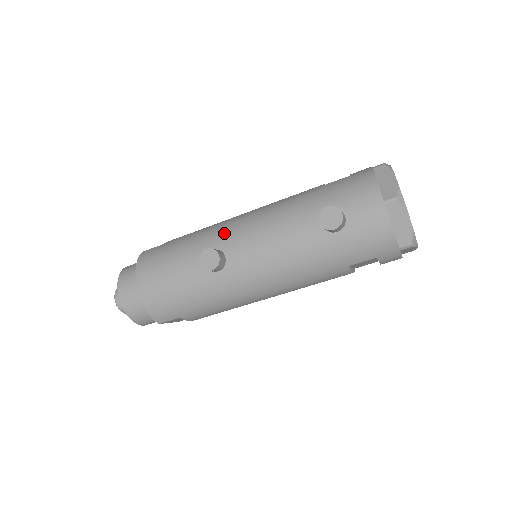
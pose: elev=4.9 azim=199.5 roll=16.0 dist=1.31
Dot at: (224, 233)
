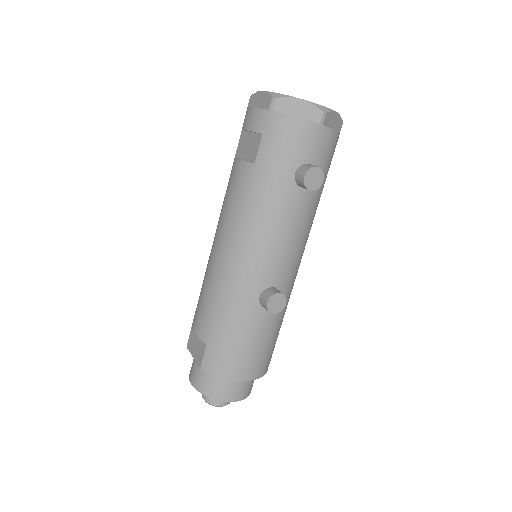
Dot at: (248, 280)
